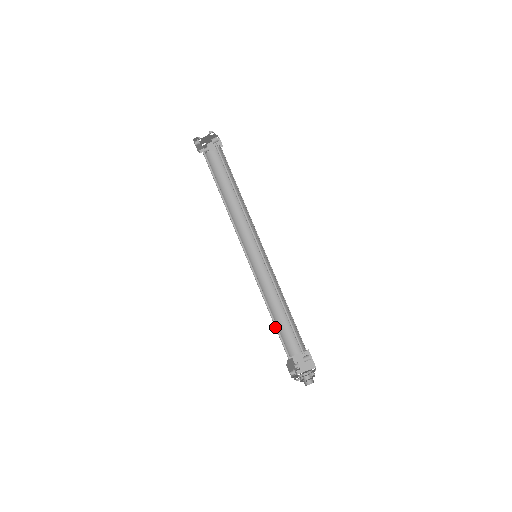
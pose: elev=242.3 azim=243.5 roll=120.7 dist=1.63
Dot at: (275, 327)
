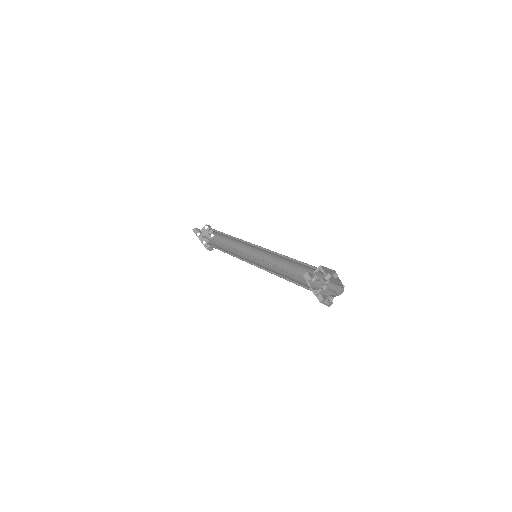
Dot at: occluded
